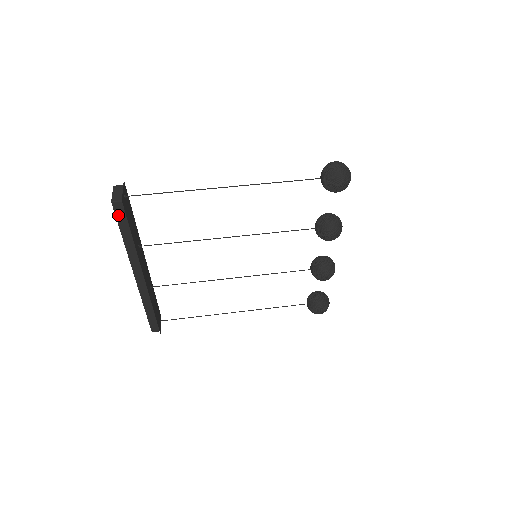
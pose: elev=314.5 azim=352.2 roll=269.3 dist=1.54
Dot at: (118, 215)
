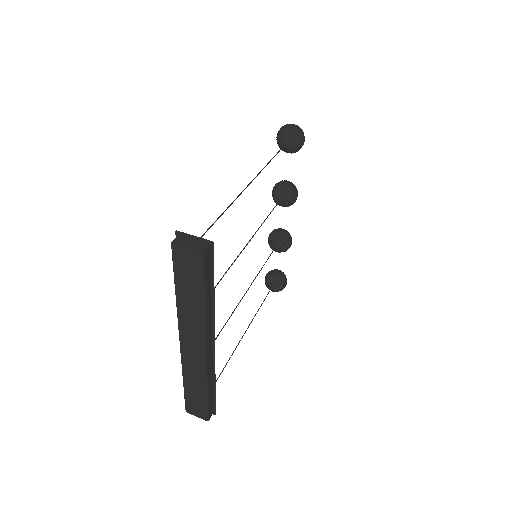
Dot at: (205, 268)
